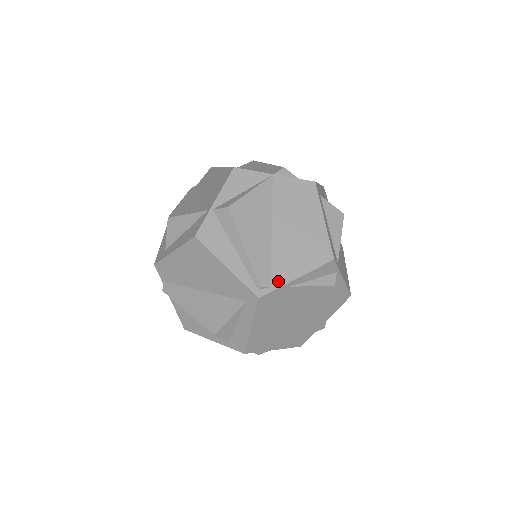
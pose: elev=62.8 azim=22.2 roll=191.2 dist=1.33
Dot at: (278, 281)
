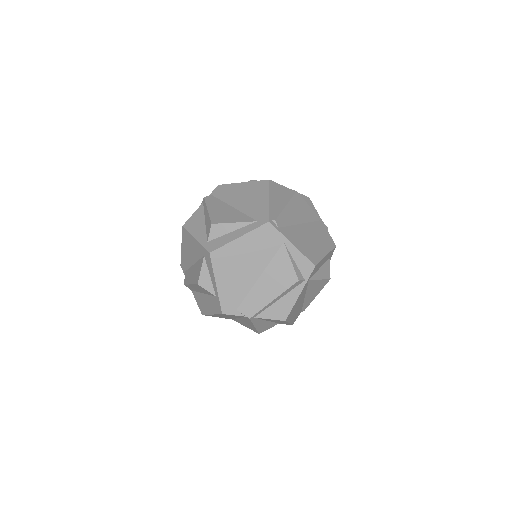
Dot at: (284, 232)
